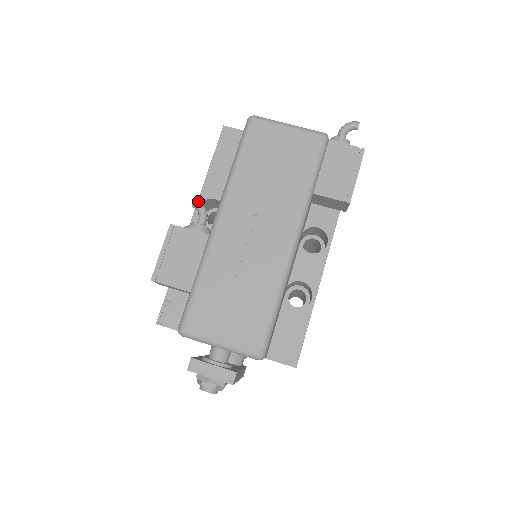
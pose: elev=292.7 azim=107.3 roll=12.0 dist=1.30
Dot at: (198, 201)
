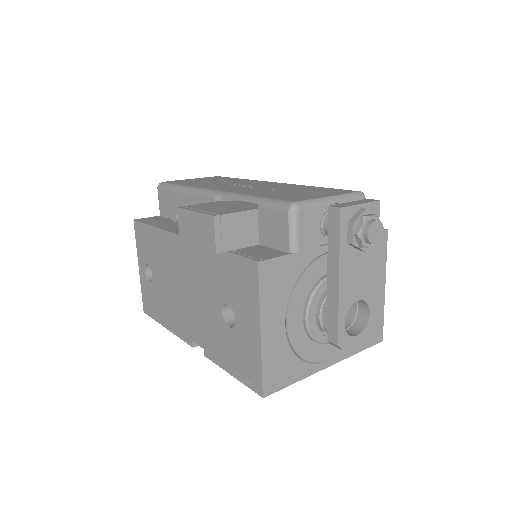
Dot at: occluded
